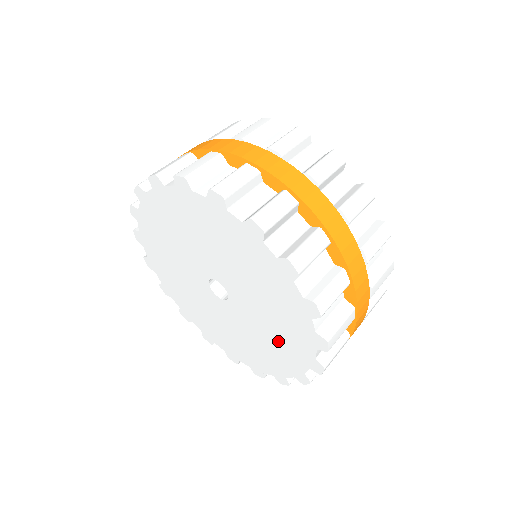
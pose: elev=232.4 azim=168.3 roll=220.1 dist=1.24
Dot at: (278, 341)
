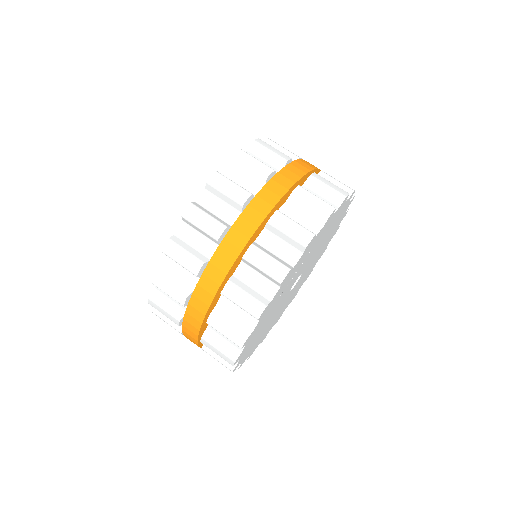
Dot at: occluded
